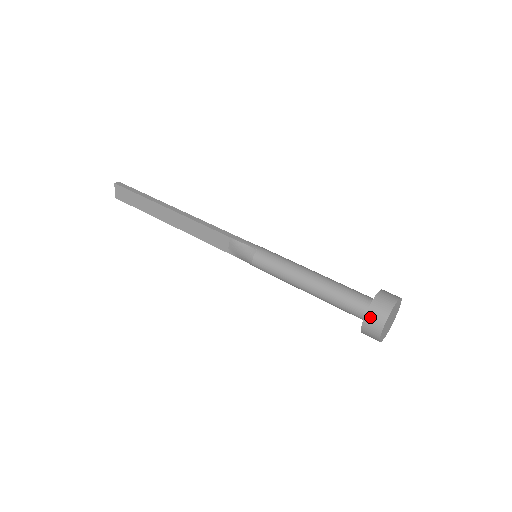
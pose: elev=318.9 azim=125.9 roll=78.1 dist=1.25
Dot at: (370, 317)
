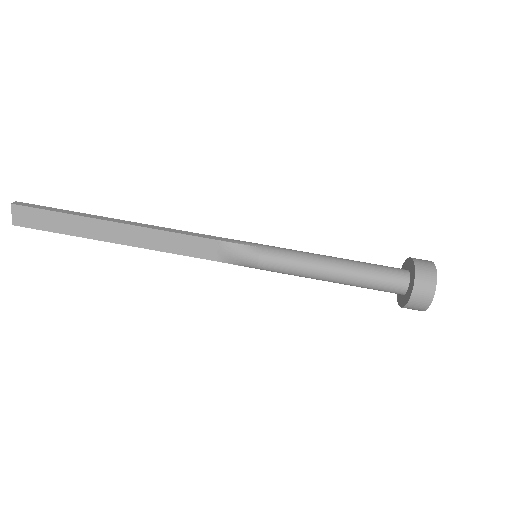
Dot at: (419, 286)
